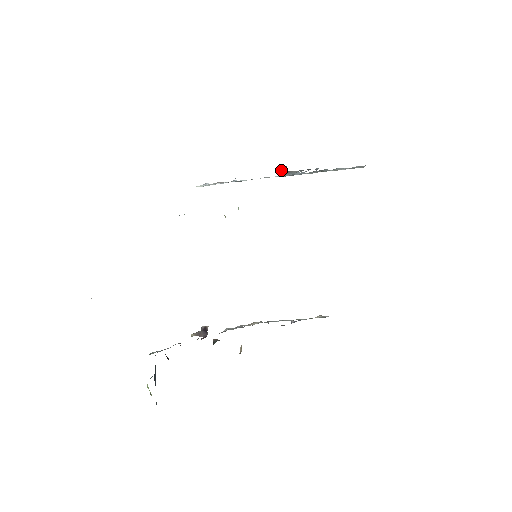
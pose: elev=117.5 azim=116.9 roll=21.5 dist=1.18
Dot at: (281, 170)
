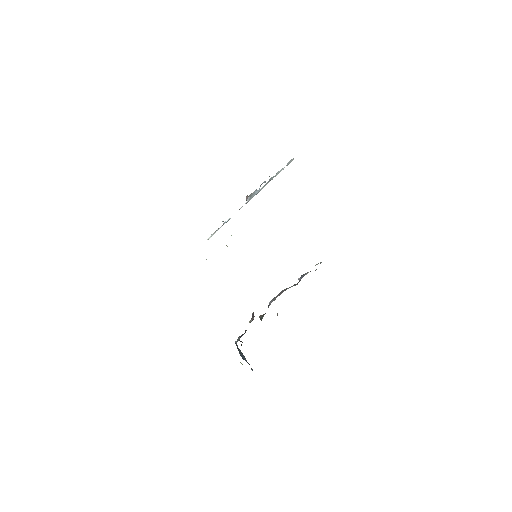
Dot at: (246, 197)
